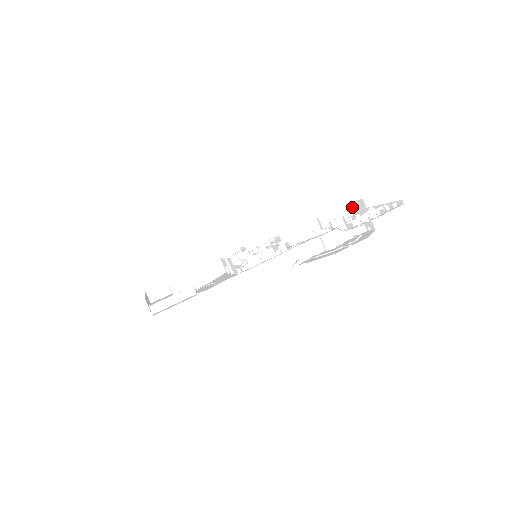
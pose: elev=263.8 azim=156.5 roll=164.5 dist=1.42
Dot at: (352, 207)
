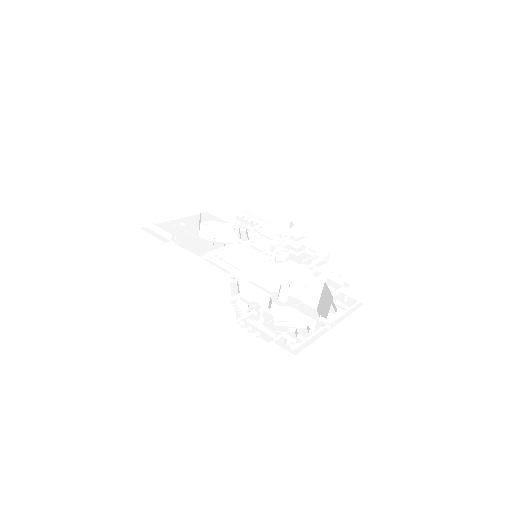
Dot at: occluded
